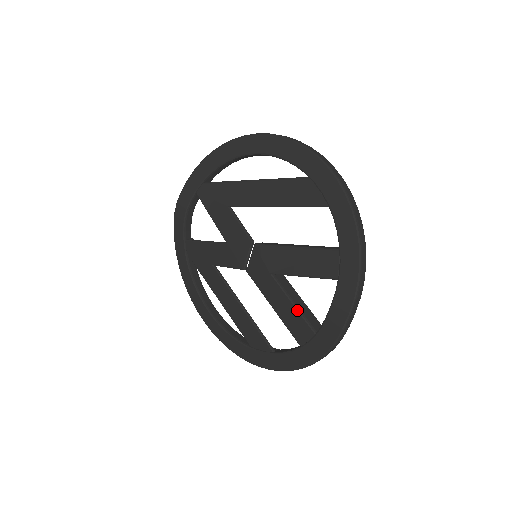
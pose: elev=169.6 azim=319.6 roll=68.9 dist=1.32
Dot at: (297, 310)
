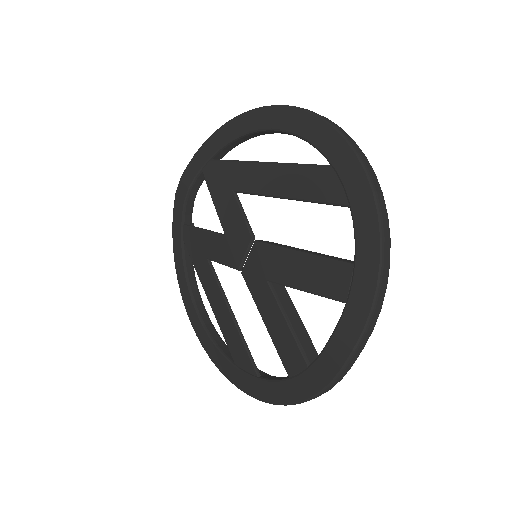
Dot at: (291, 332)
